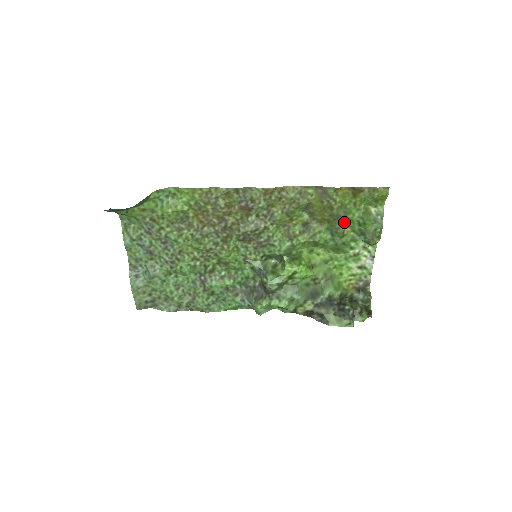
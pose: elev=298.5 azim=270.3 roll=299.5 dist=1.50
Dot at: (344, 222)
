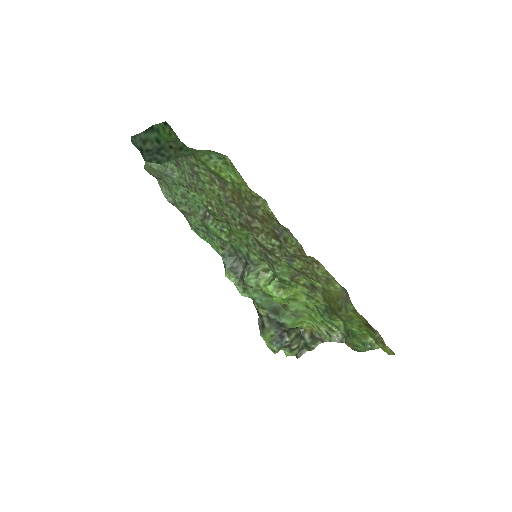
Dot at: (341, 319)
